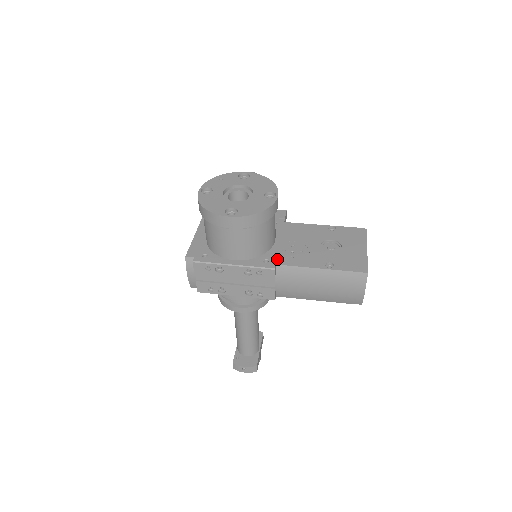
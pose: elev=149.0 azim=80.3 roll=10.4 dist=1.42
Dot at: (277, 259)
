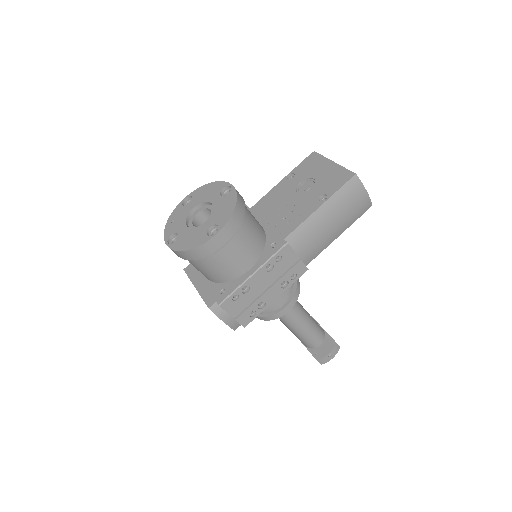
Dot at: (280, 235)
